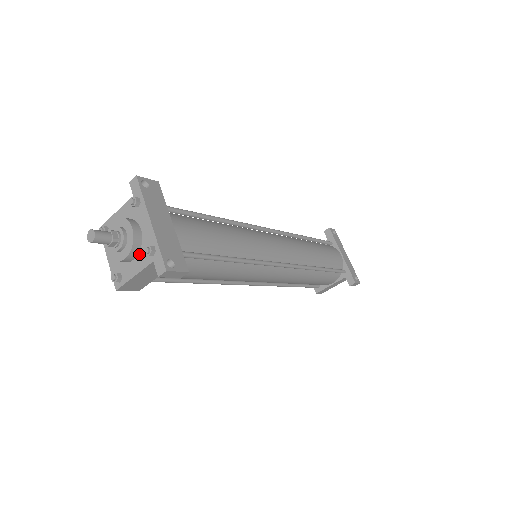
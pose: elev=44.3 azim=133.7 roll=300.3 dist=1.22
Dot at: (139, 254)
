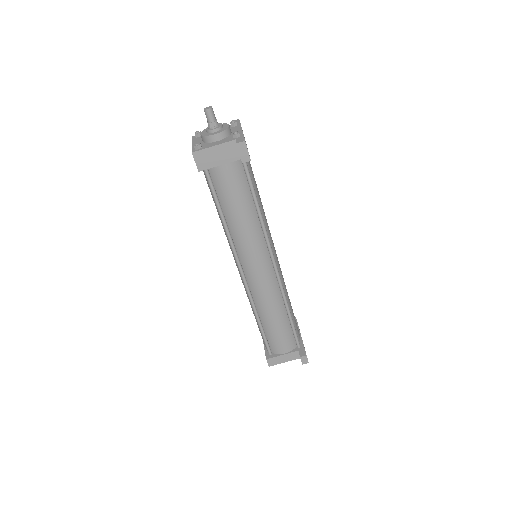
Dot at: (224, 139)
